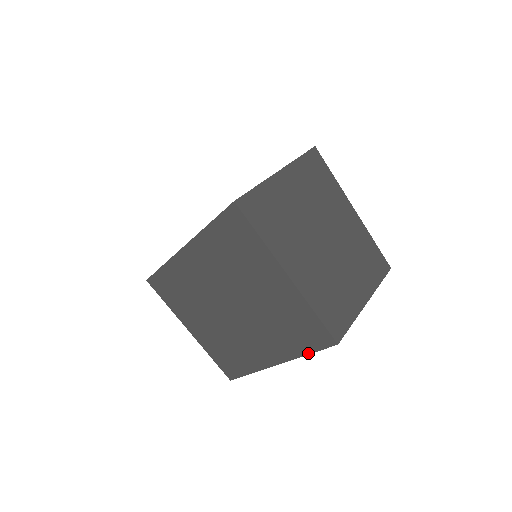
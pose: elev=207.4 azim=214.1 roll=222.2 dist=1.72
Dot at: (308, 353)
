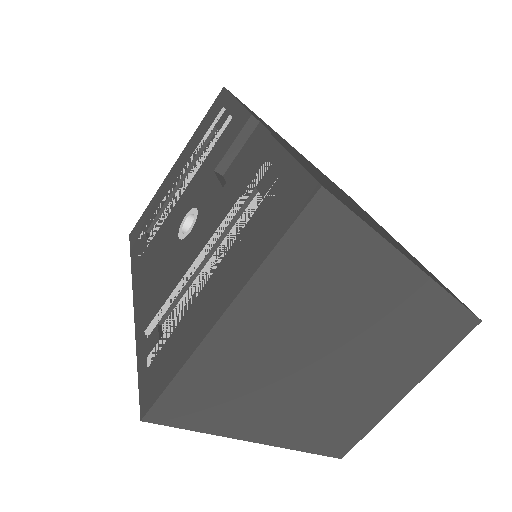
Dot at: occluded
